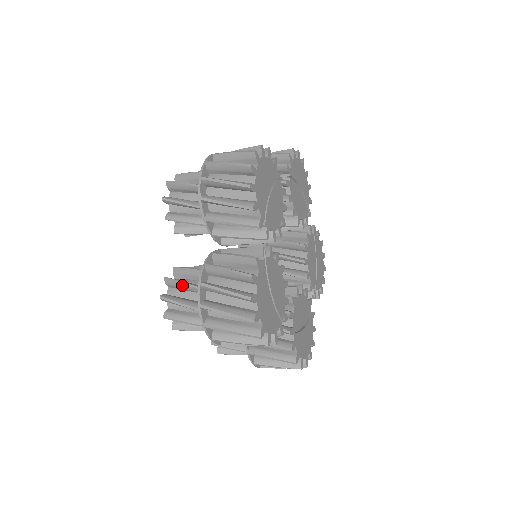
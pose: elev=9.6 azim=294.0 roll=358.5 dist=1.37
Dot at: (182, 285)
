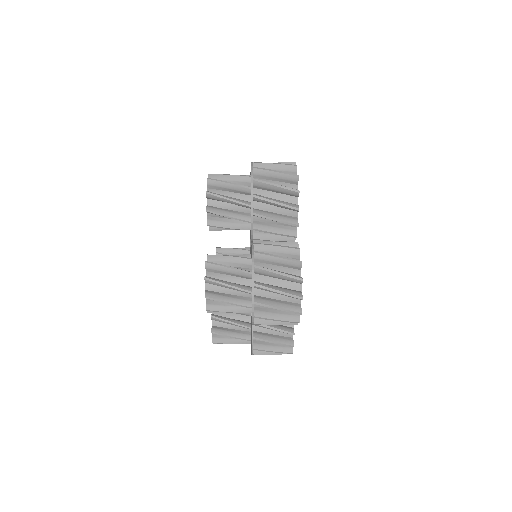
Dot at: (230, 337)
